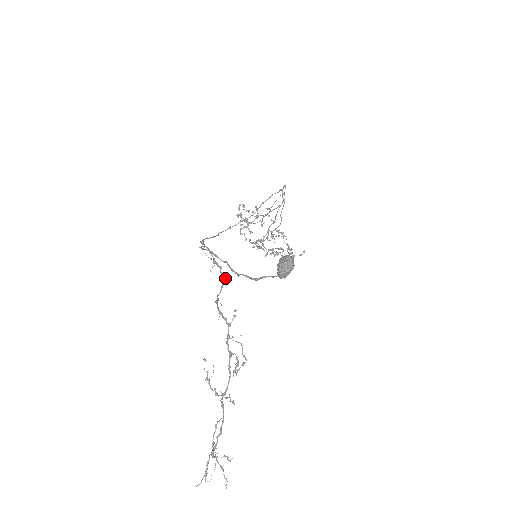
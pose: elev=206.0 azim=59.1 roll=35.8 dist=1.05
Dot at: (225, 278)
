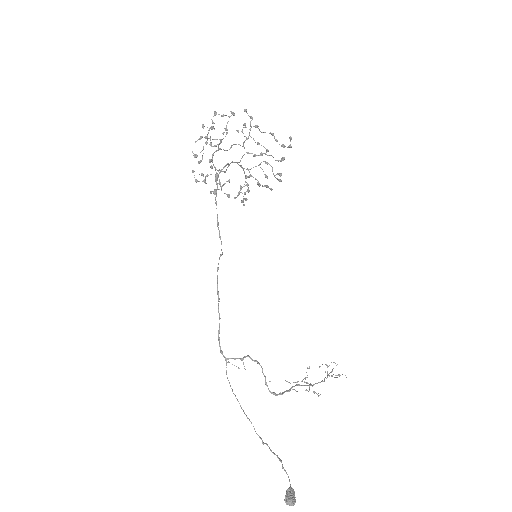
Dot at: (257, 363)
